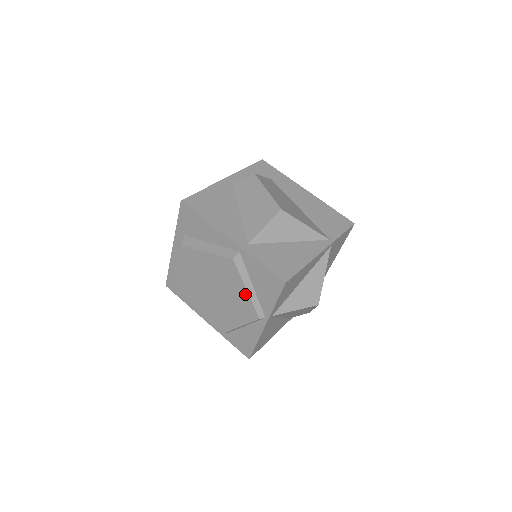
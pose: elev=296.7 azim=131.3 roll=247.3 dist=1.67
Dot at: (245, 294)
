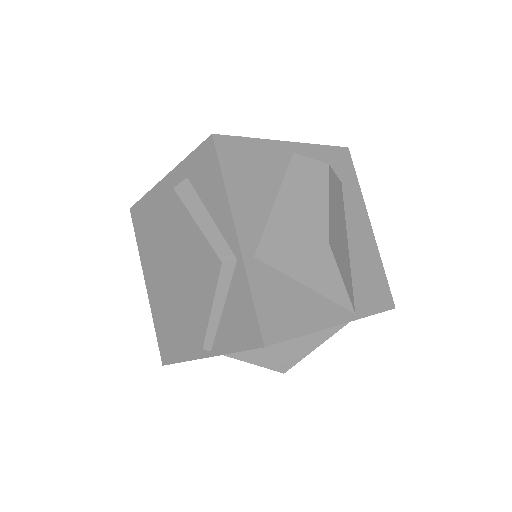
Dot at: (207, 310)
